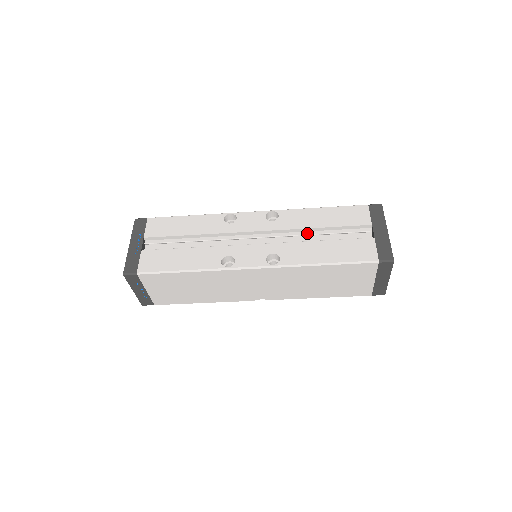
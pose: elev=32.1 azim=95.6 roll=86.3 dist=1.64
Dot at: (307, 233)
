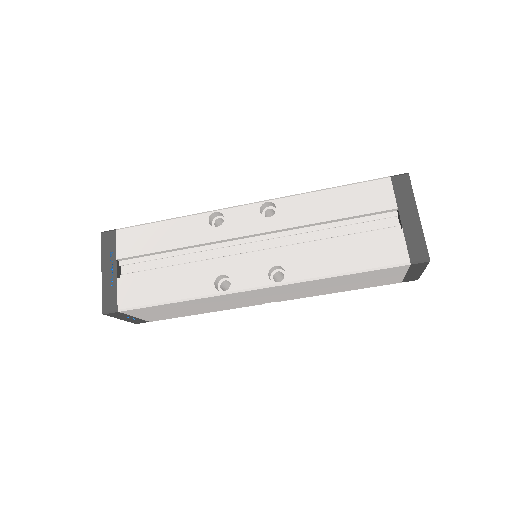
Dot at: (315, 228)
